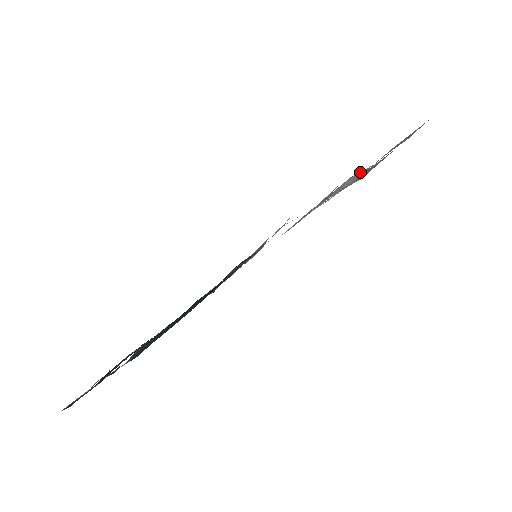
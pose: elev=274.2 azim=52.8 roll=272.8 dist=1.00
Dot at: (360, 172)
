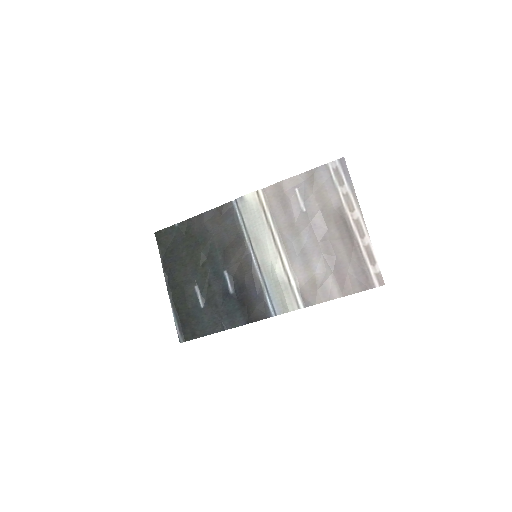
Dot at: (328, 263)
